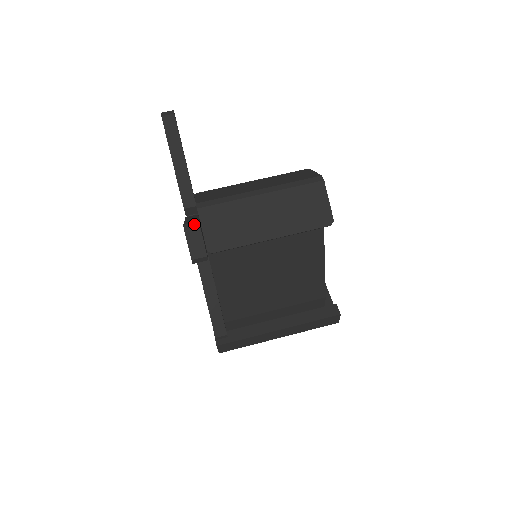
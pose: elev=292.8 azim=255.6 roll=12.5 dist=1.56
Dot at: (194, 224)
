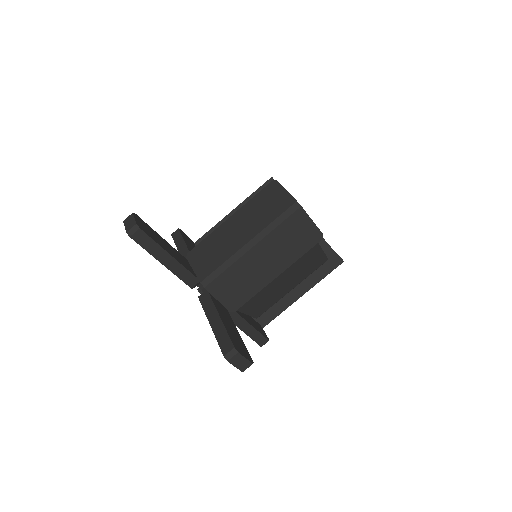
Dot at: (232, 352)
